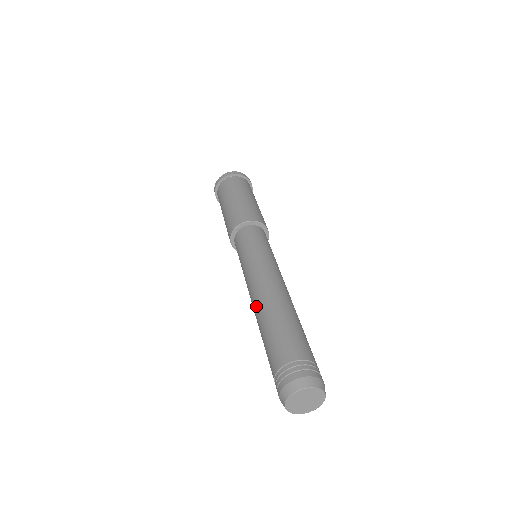
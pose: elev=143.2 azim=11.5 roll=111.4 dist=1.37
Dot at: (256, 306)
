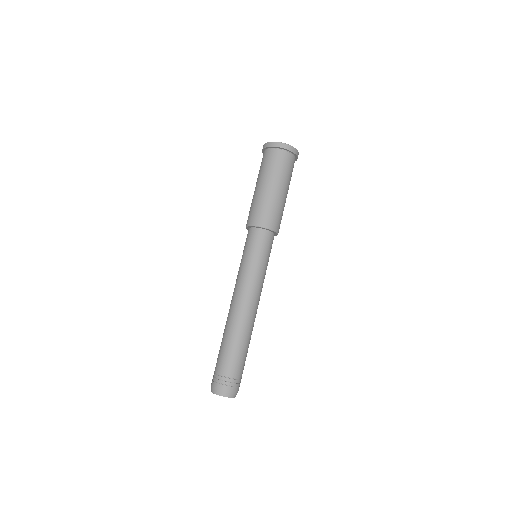
Dot at: (228, 314)
